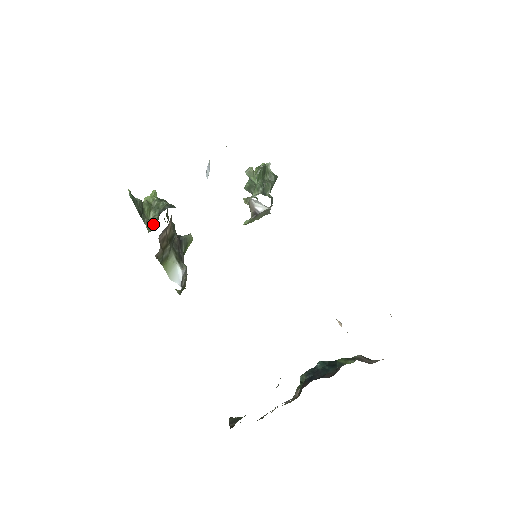
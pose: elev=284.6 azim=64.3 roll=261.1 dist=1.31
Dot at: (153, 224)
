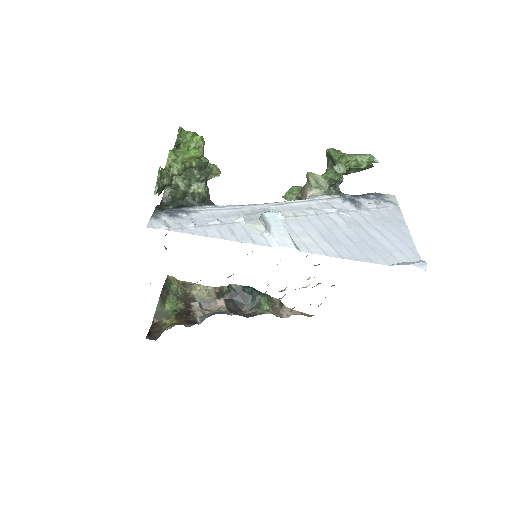
Dot at: (174, 189)
